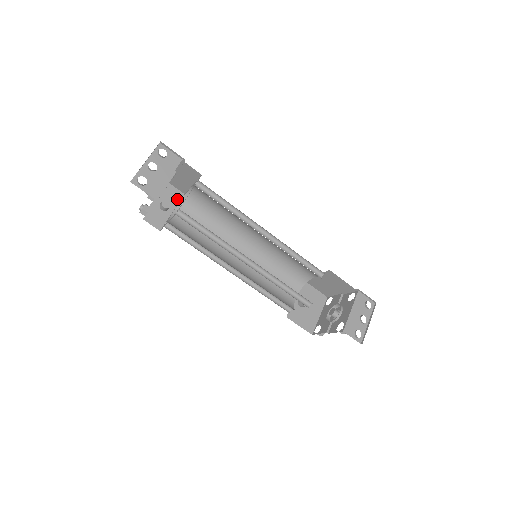
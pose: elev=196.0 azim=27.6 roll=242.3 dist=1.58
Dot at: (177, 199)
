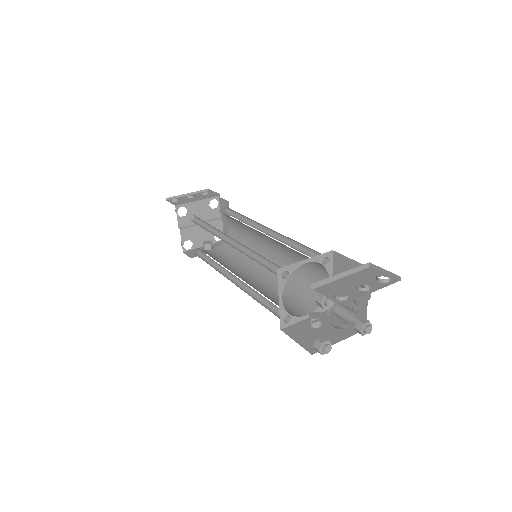
Dot at: occluded
